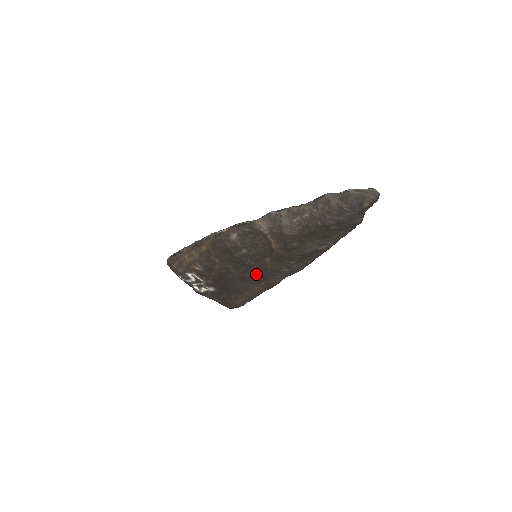
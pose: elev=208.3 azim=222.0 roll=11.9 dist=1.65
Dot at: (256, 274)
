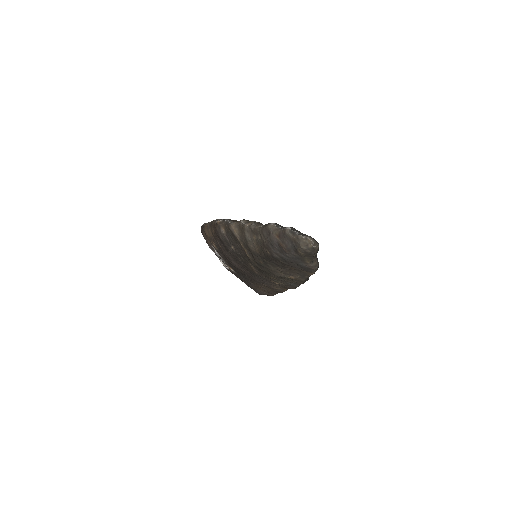
Dot at: (251, 274)
